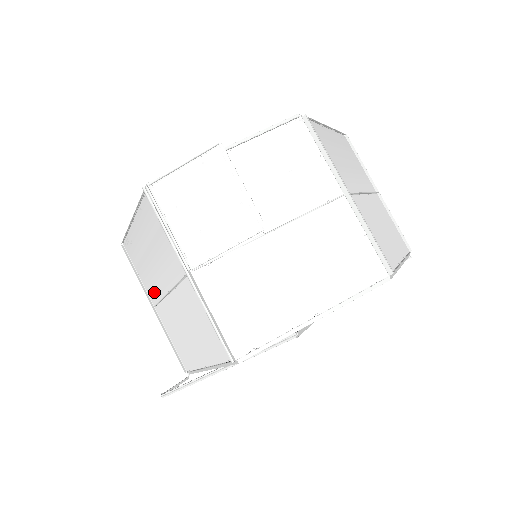
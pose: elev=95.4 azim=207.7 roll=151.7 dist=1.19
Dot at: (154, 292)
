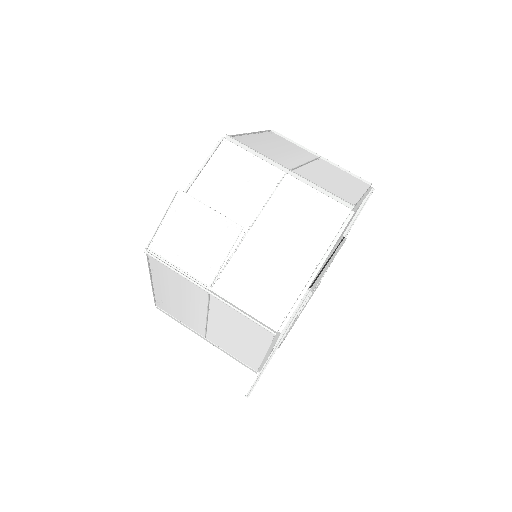
Dot at: (198, 326)
